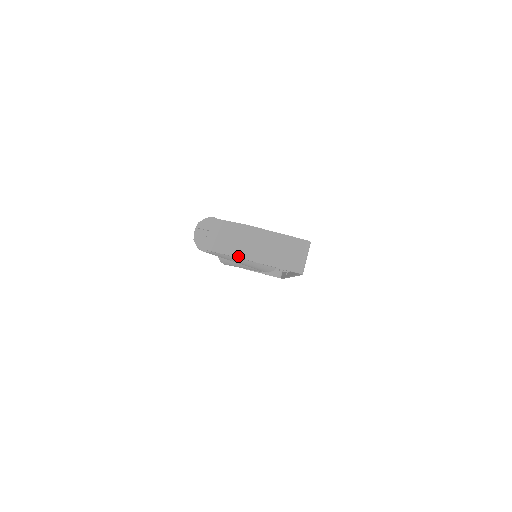
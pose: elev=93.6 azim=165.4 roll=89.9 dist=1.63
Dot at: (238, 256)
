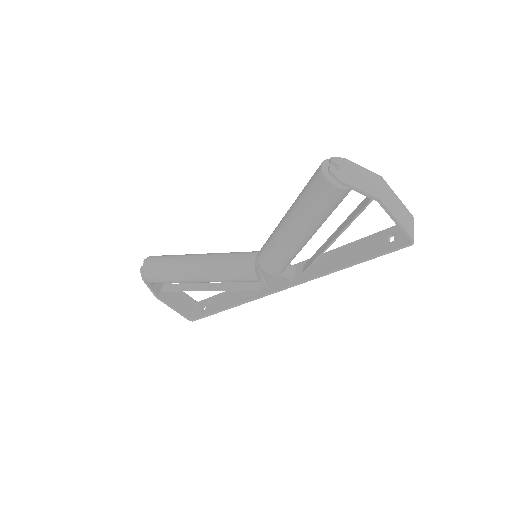
Dot at: (381, 200)
